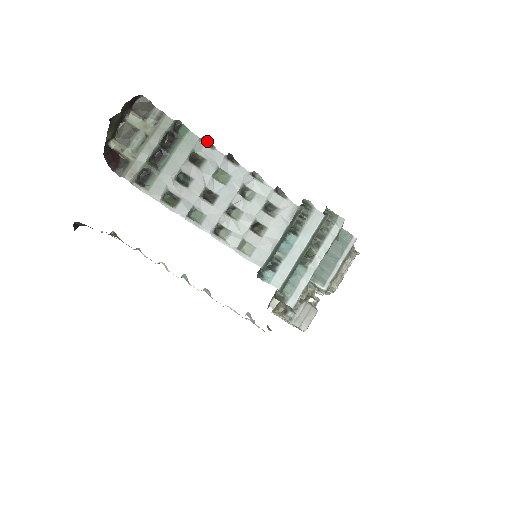
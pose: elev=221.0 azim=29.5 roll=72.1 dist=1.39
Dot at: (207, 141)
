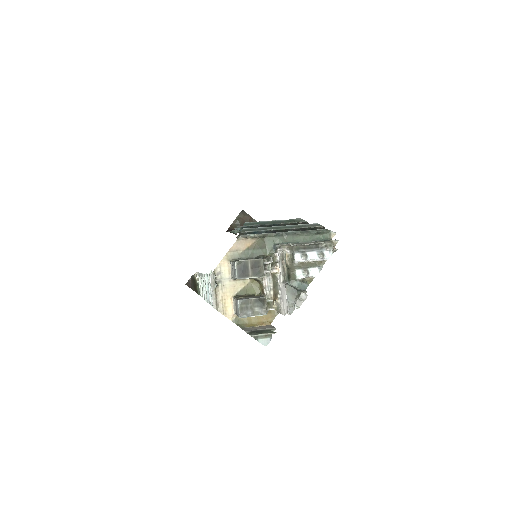
Dot at: occluded
